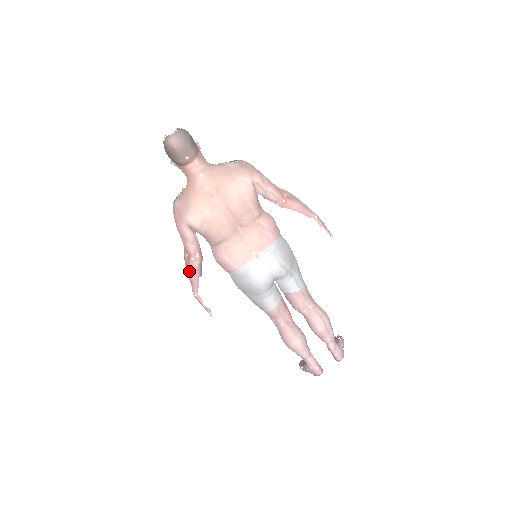
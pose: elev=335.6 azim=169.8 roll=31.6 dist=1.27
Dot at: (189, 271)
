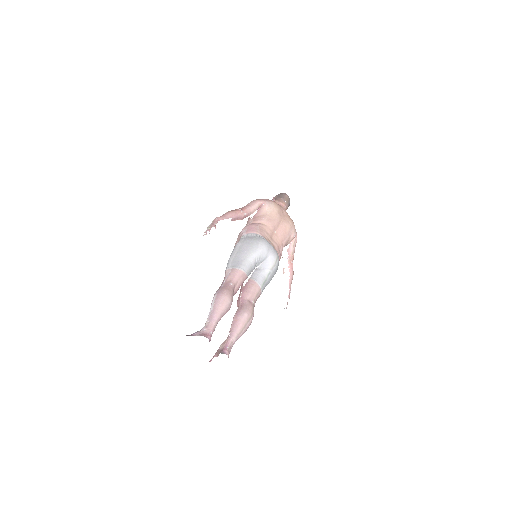
Dot at: (232, 211)
